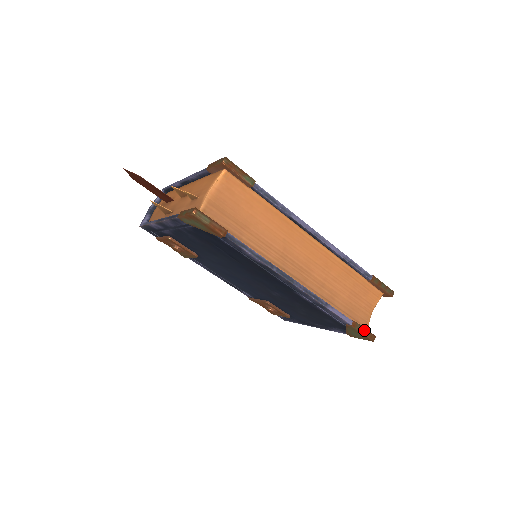
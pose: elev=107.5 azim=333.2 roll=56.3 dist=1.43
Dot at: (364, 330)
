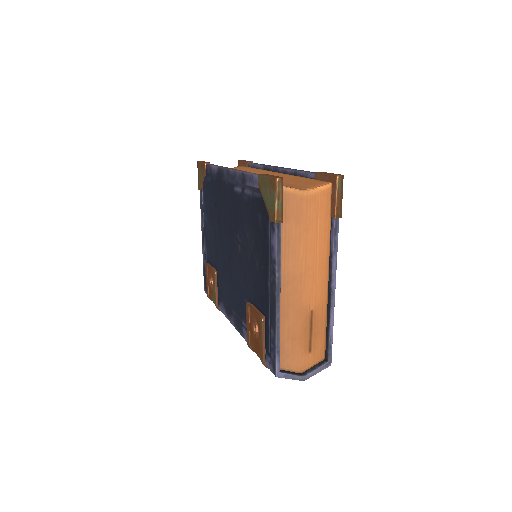
Dot at: occluded
